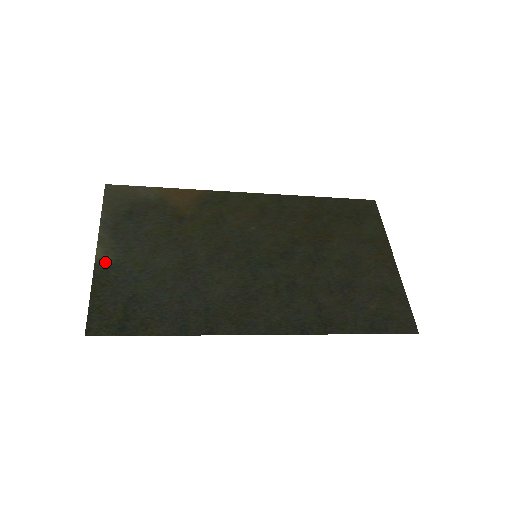
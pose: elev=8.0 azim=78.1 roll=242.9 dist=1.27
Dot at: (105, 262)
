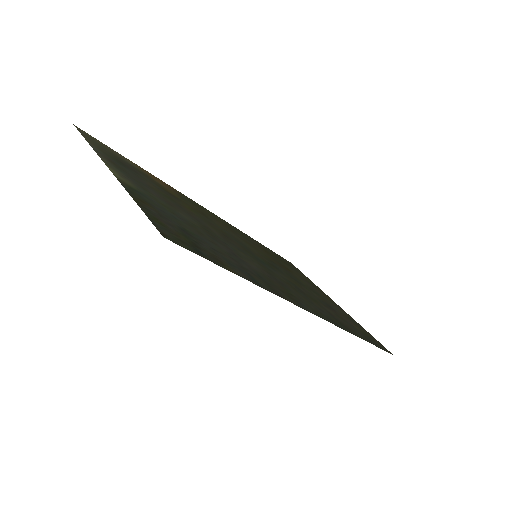
Dot at: (127, 183)
